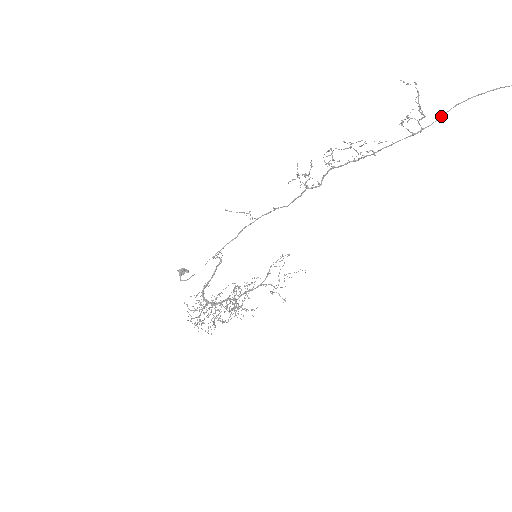
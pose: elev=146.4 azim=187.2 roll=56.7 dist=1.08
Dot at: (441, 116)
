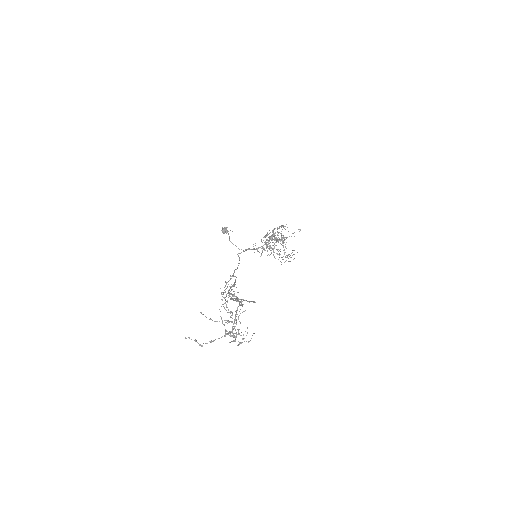
Dot at: occluded
